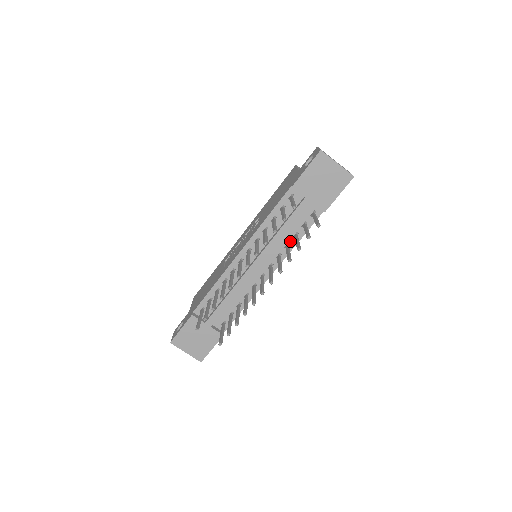
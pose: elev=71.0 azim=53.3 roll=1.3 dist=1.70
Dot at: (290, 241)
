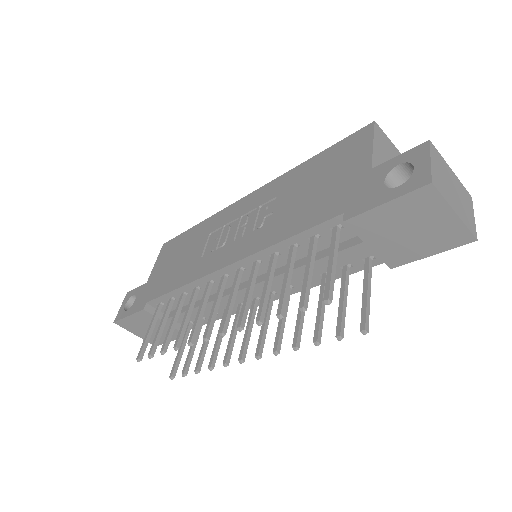
Dot at: (313, 277)
